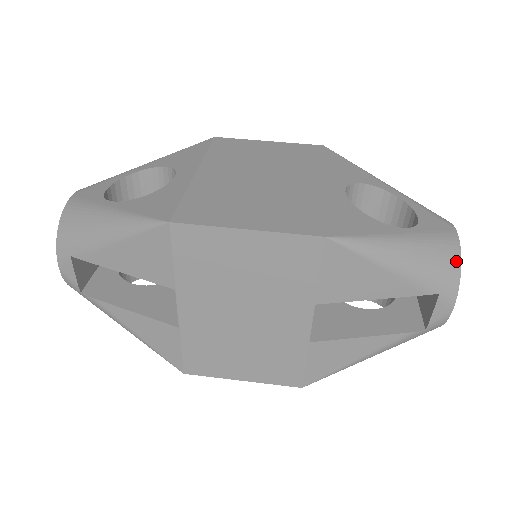
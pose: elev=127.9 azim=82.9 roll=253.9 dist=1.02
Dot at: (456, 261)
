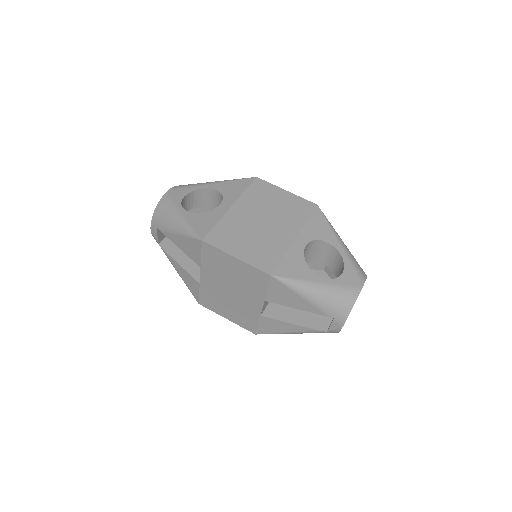
Dot at: (350, 305)
